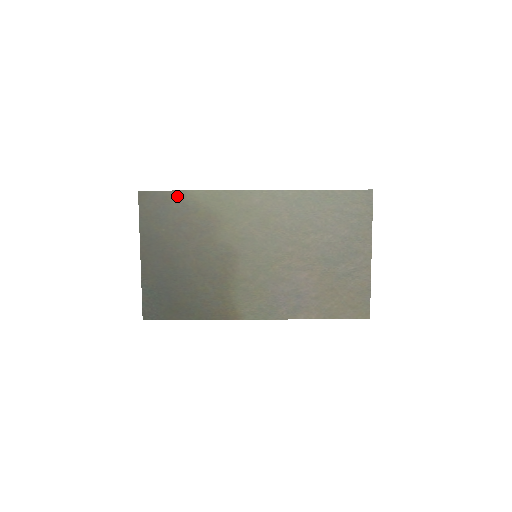
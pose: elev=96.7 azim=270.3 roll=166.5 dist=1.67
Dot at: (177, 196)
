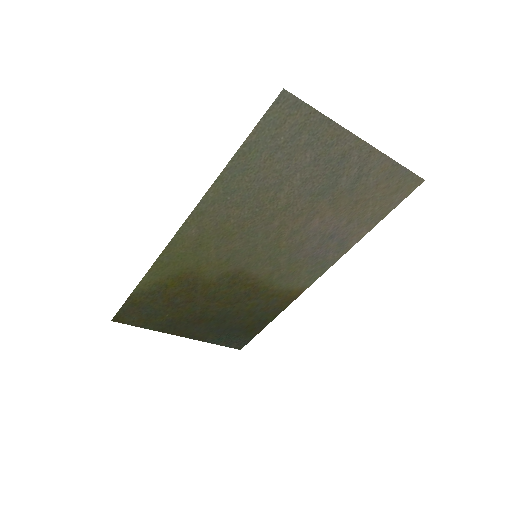
Dot at: (137, 295)
